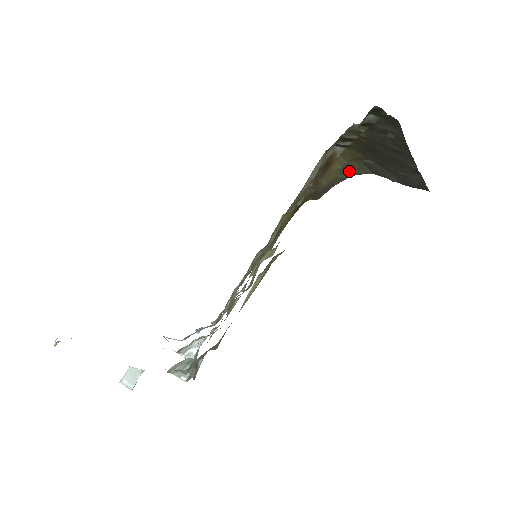
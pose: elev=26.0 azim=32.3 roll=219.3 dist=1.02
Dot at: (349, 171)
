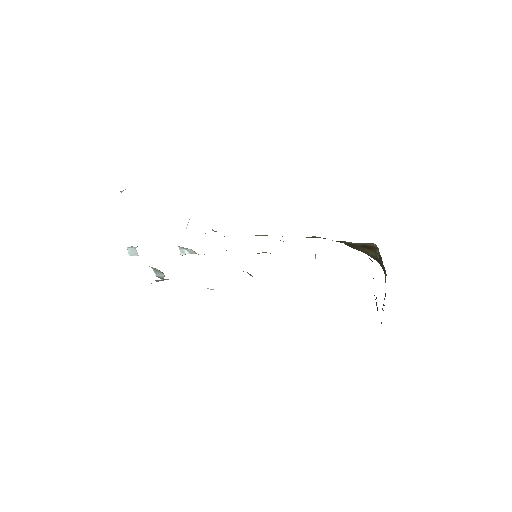
Dot at: (378, 261)
